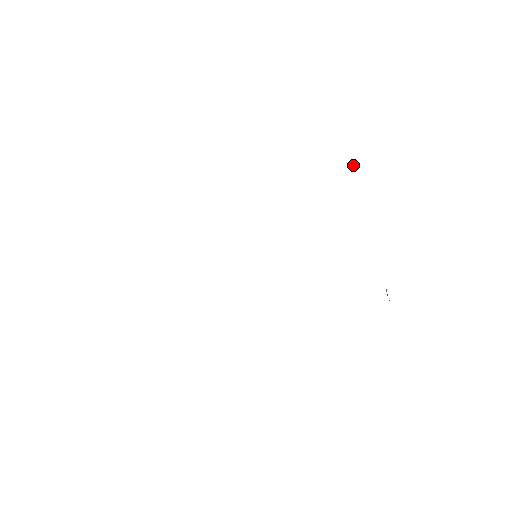
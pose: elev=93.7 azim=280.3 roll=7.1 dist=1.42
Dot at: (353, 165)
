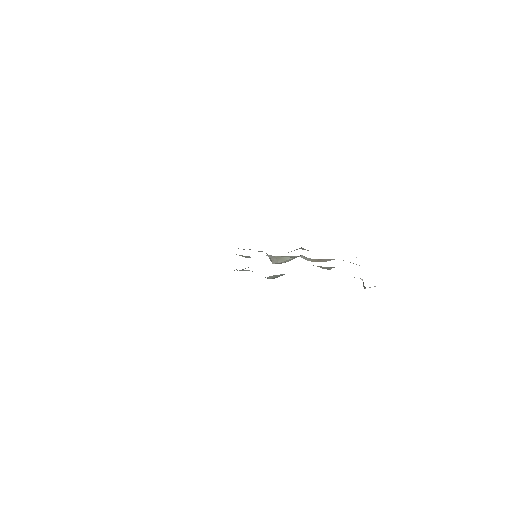
Dot at: occluded
